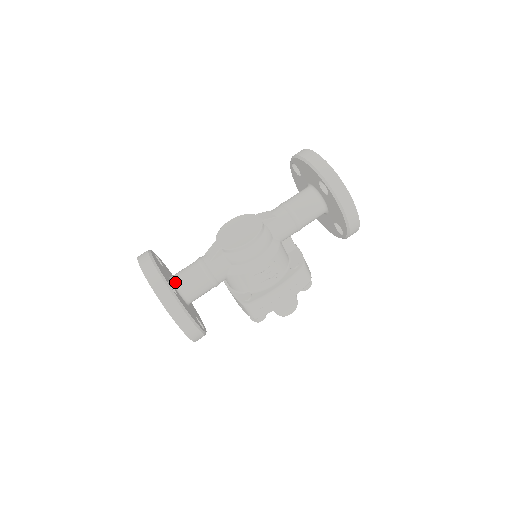
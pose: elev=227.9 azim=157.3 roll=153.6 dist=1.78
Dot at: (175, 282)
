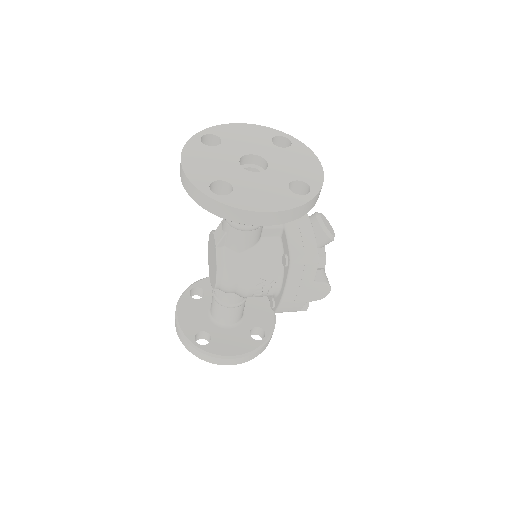
Dot at: (212, 316)
